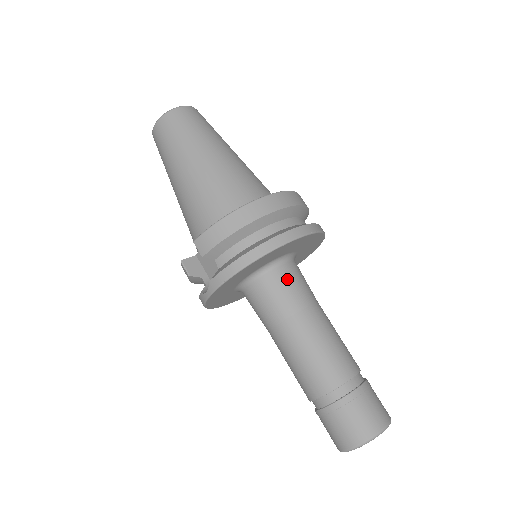
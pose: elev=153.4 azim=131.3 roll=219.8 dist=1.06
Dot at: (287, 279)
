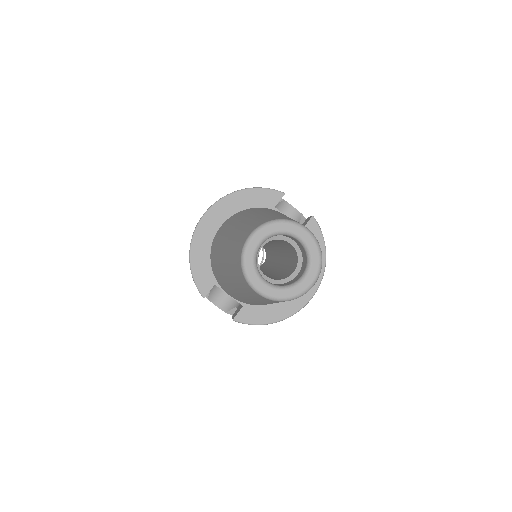
Dot at: occluded
